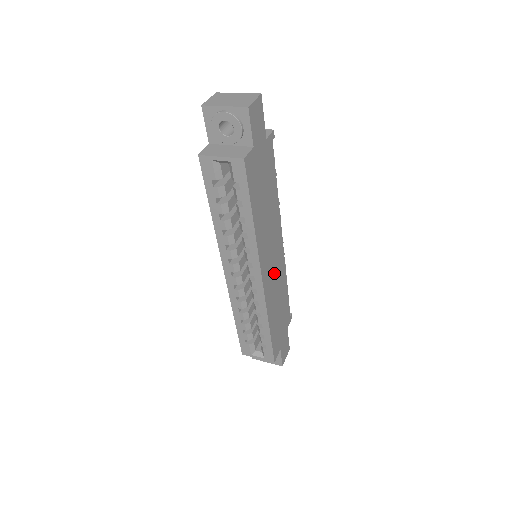
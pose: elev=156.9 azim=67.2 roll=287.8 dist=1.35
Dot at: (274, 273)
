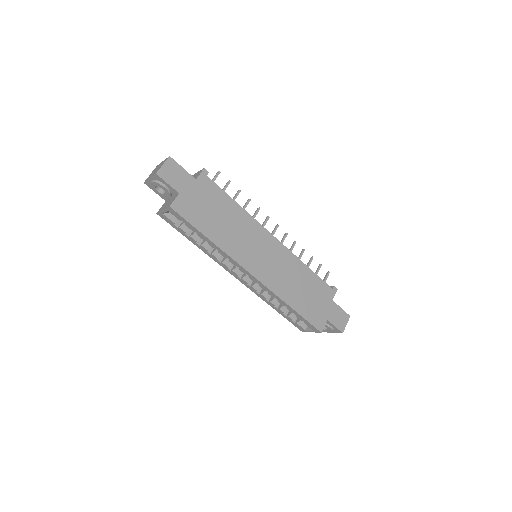
Dot at: (273, 264)
